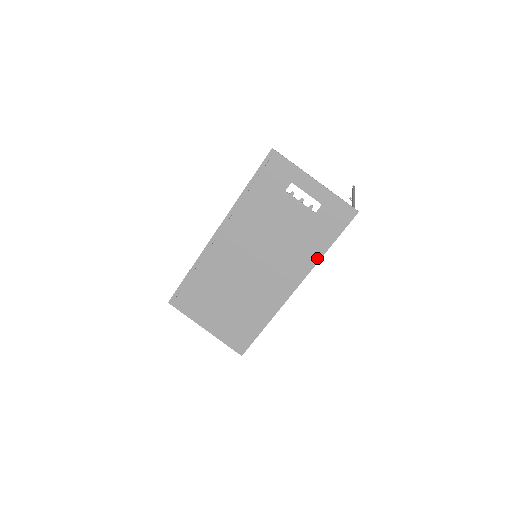
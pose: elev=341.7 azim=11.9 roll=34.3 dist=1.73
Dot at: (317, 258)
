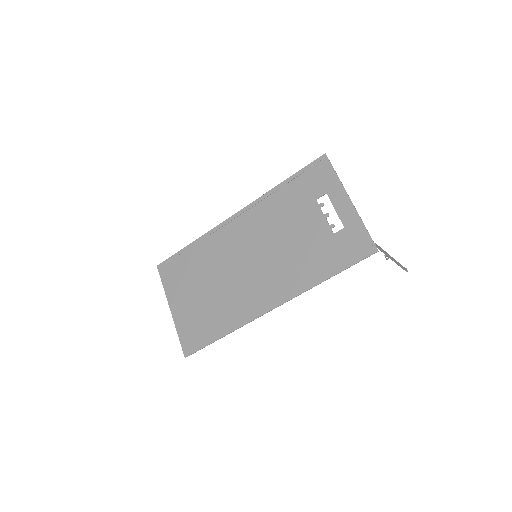
Dot at: (311, 284)
